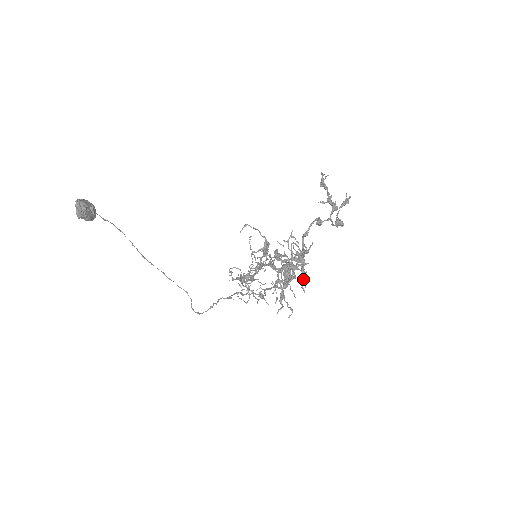
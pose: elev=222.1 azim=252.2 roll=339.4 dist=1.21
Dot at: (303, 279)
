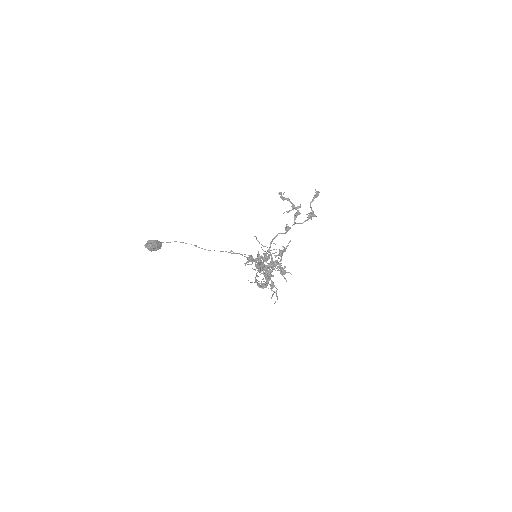
Dot at: (281, 274)
